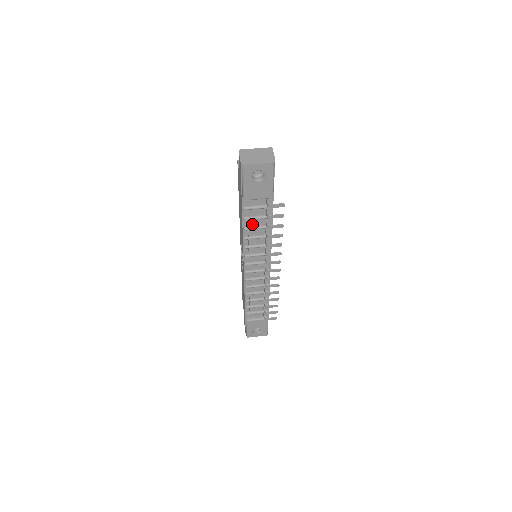
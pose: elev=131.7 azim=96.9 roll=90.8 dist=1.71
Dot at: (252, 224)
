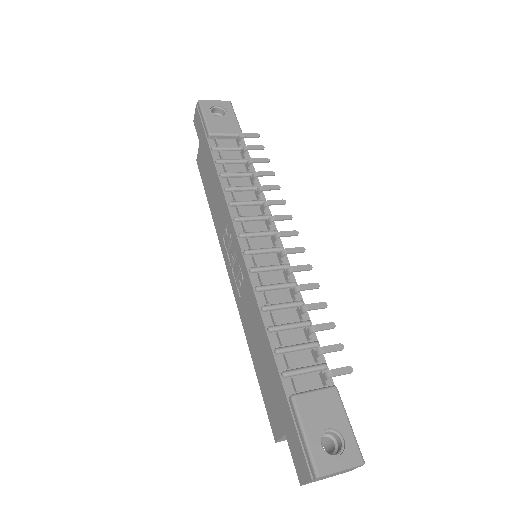
Dot at: (230, 172)
